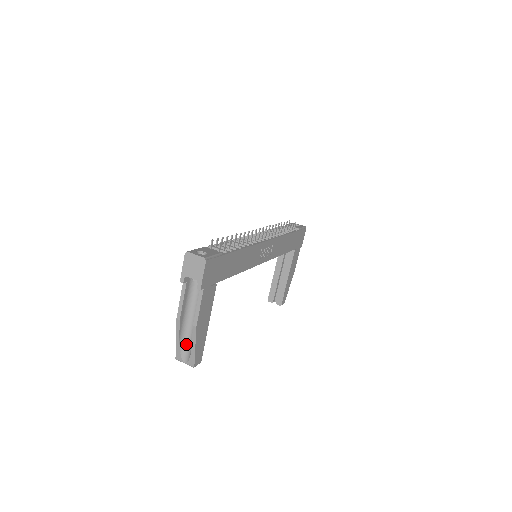
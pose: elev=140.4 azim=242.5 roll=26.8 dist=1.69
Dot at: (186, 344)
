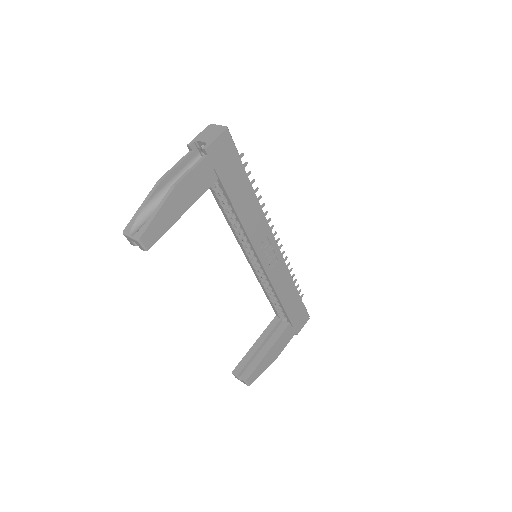
Dot at: (147, 217)
